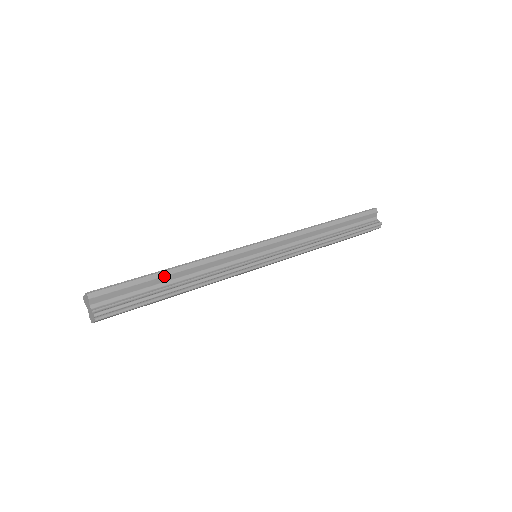
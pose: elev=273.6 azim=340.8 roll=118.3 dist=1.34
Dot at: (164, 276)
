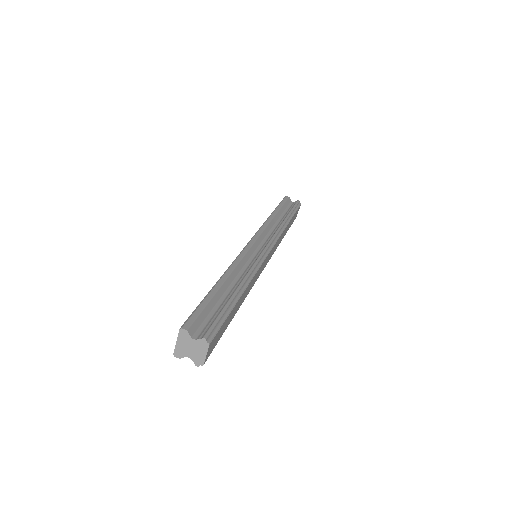
Dot at: (219, 288)
